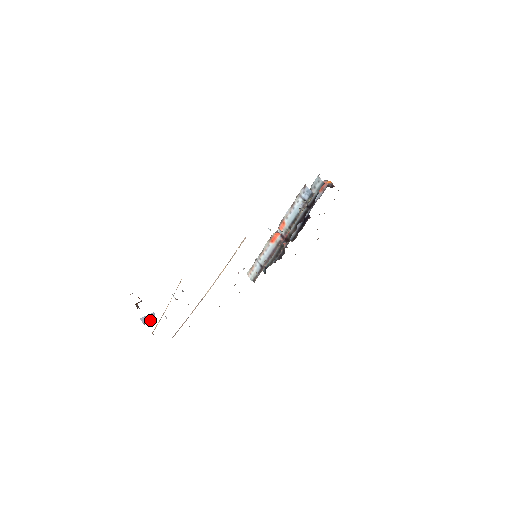
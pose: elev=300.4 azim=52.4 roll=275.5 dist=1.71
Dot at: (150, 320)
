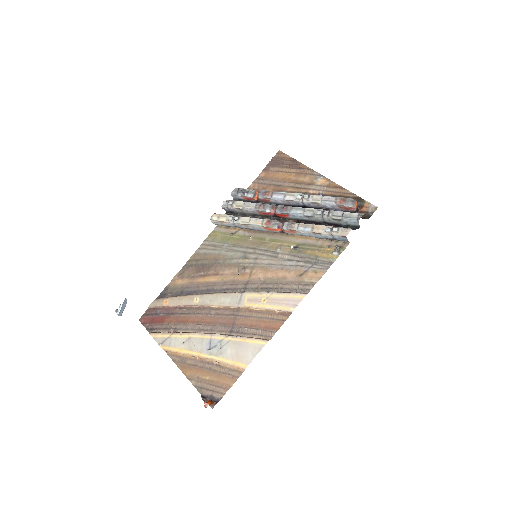
Dot at: (124, 307)
